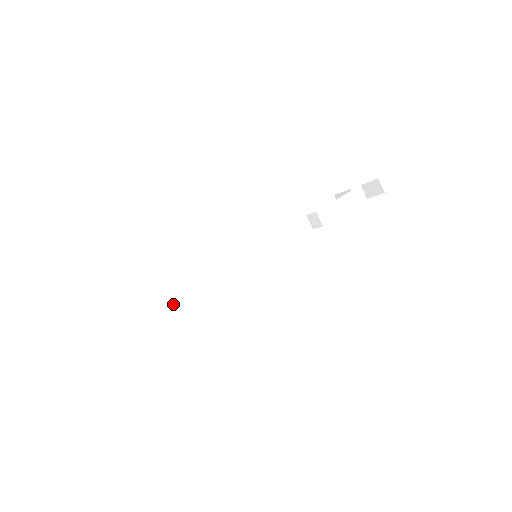
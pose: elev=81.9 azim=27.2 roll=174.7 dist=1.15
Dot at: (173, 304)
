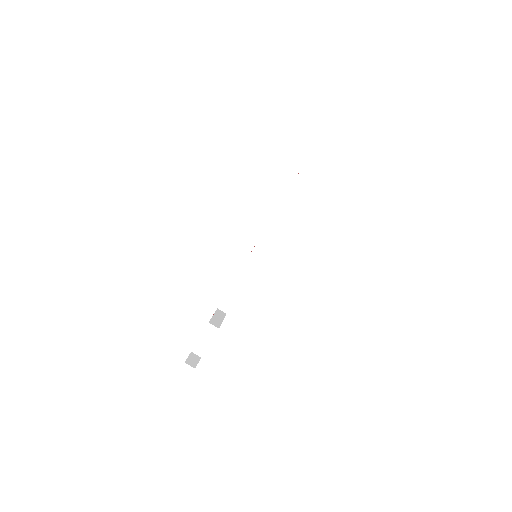
Dot at: (236, 294)
